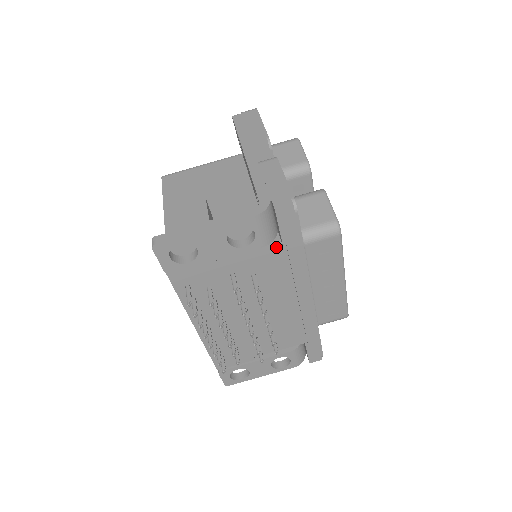
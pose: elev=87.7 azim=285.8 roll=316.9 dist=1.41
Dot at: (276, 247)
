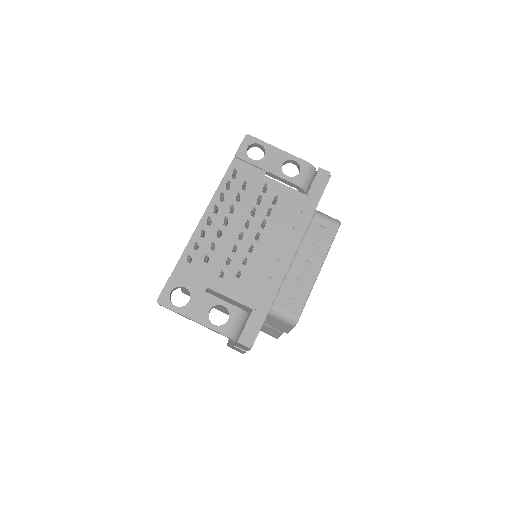
Dot at: (302, 194)
